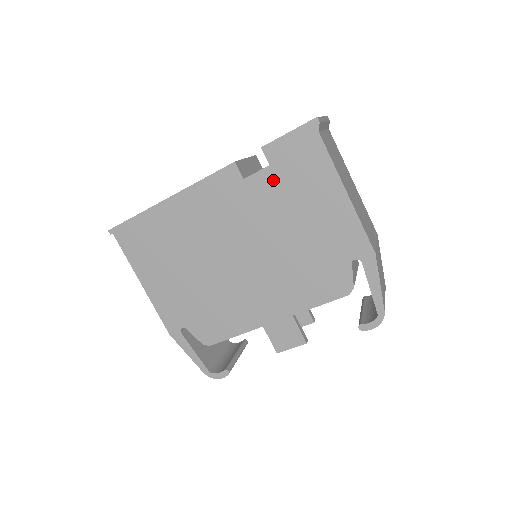
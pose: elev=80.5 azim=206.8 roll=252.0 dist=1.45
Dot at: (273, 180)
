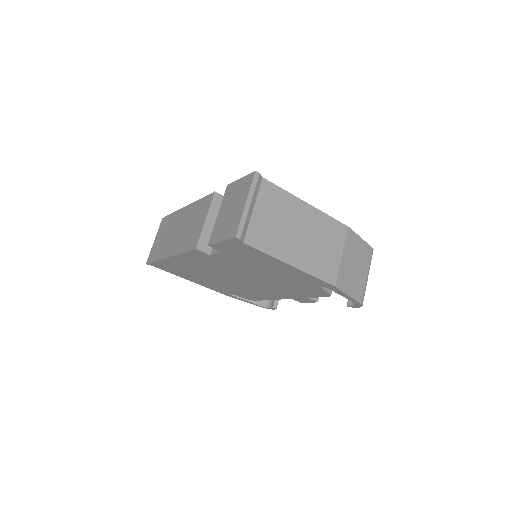
Dot at: (231, 257)
